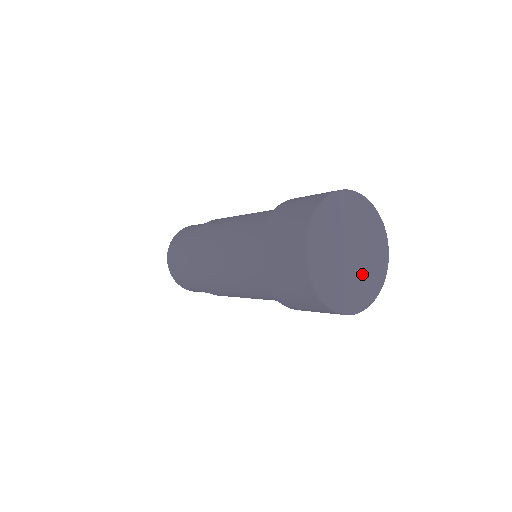
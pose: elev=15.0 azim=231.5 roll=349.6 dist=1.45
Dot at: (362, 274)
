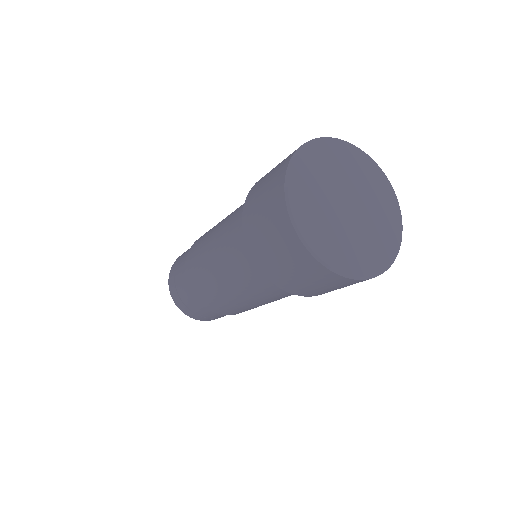
Dot at: (365, 234)
